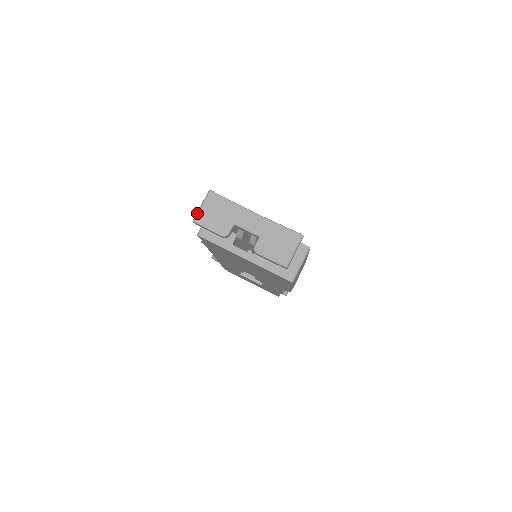
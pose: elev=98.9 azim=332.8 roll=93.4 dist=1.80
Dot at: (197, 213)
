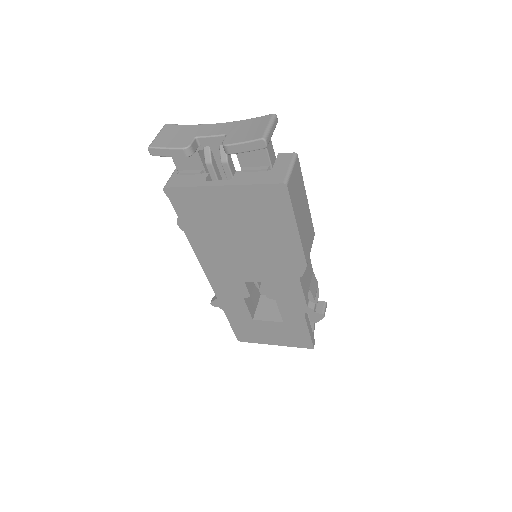
Dot at: (152, 141)
